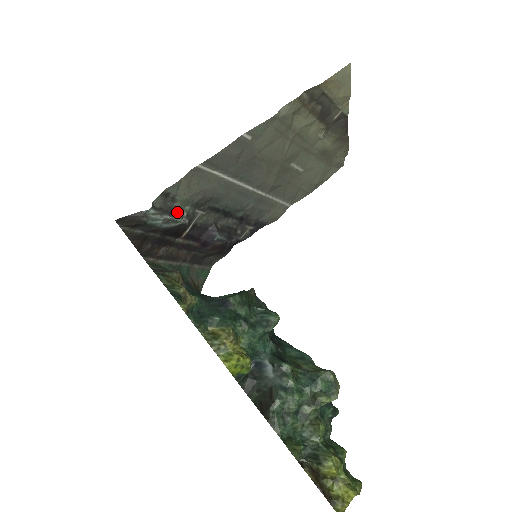
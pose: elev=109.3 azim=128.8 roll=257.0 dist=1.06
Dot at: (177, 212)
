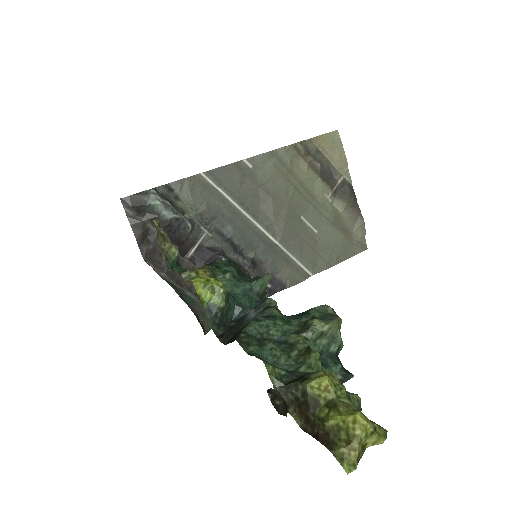
Dot at: (179, 209)
